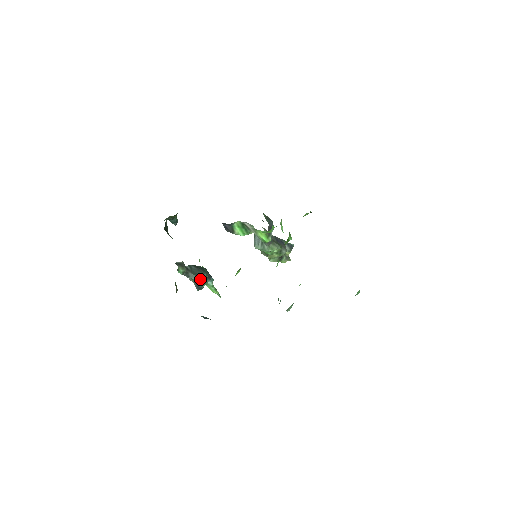
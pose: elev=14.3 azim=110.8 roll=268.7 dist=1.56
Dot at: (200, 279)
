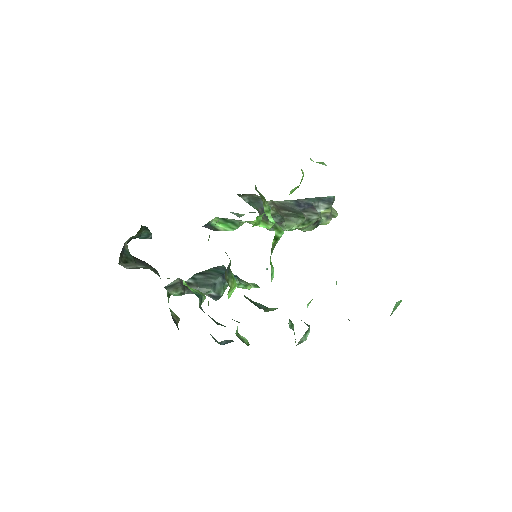
Dot at: (211, 290)
